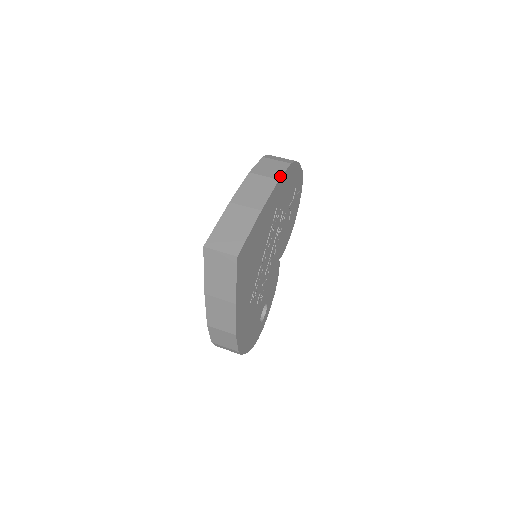
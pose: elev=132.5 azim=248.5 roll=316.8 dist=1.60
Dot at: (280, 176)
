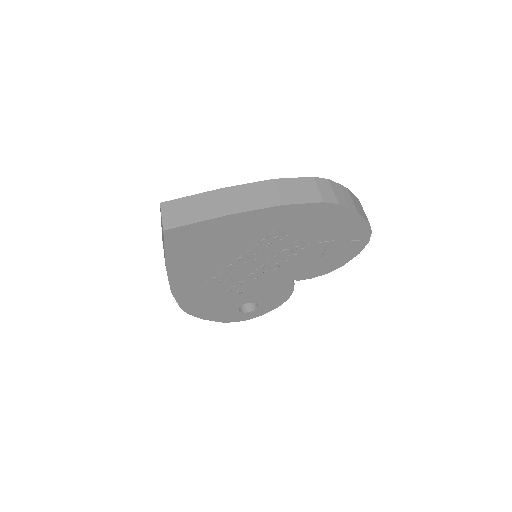
Dot at: (289, 203)
